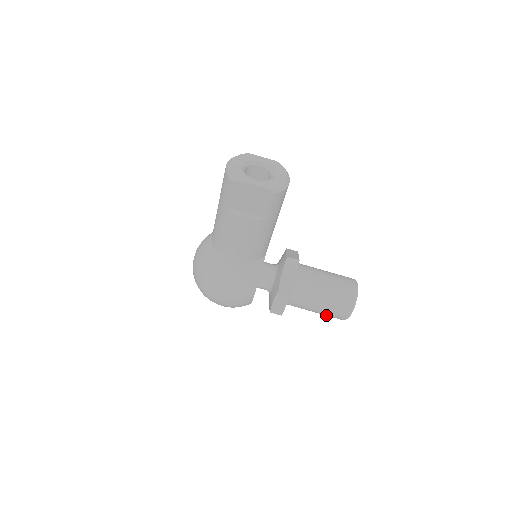
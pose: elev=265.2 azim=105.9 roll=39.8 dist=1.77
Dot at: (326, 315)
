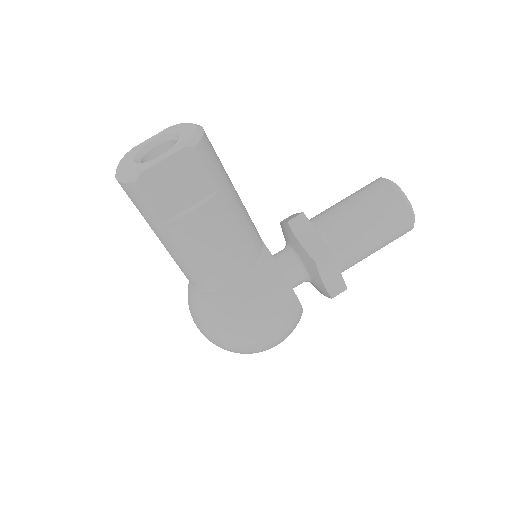
Dot at: (390, 242)
